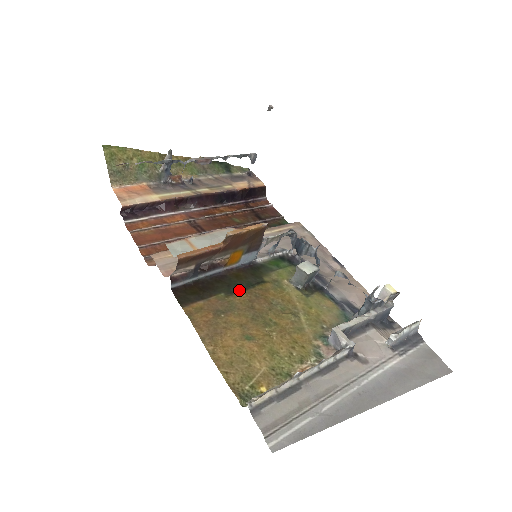
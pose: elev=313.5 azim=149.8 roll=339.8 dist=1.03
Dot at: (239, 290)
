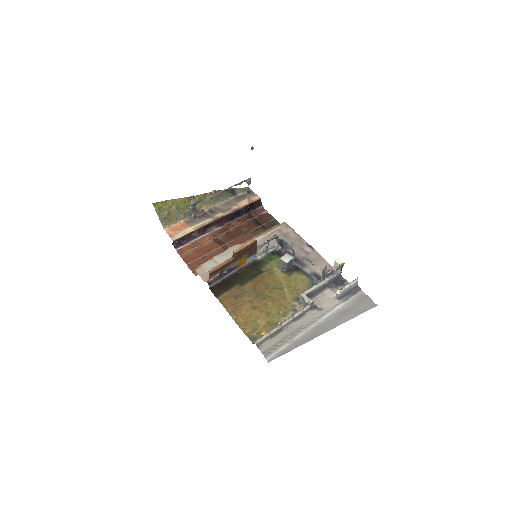
Dot at: (247, 281)
